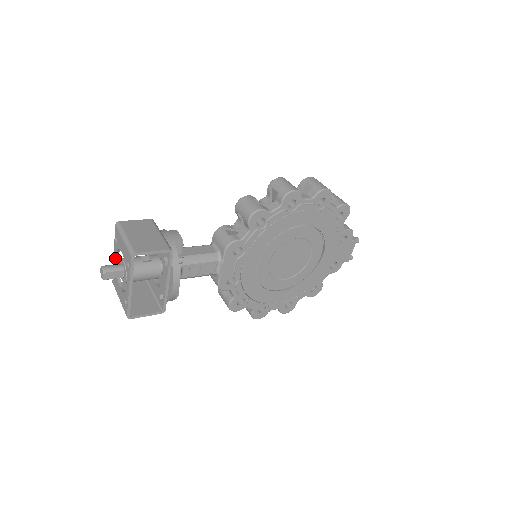
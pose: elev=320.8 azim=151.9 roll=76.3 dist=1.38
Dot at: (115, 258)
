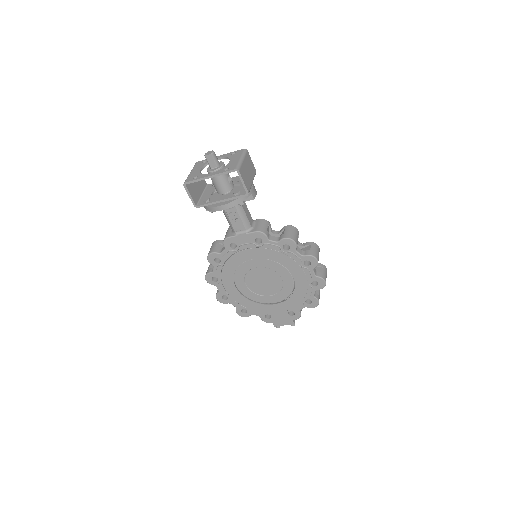
Dot at: (219, 157)
